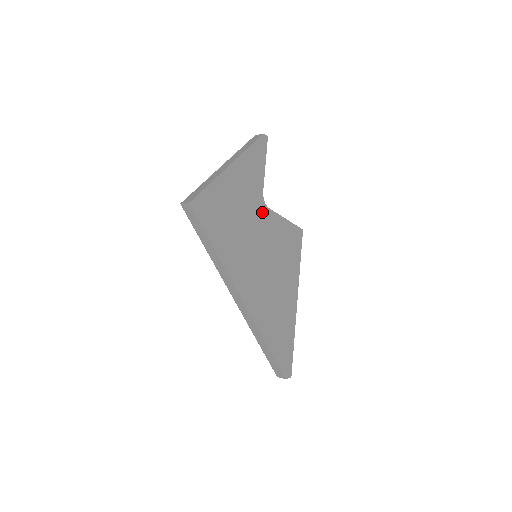
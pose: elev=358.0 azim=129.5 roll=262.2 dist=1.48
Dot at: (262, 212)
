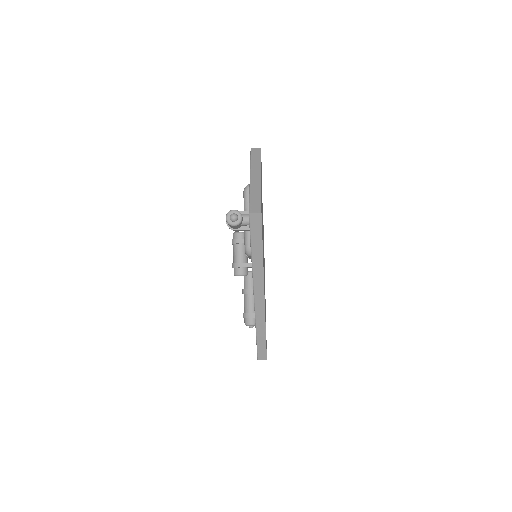
Dot at: occluded
